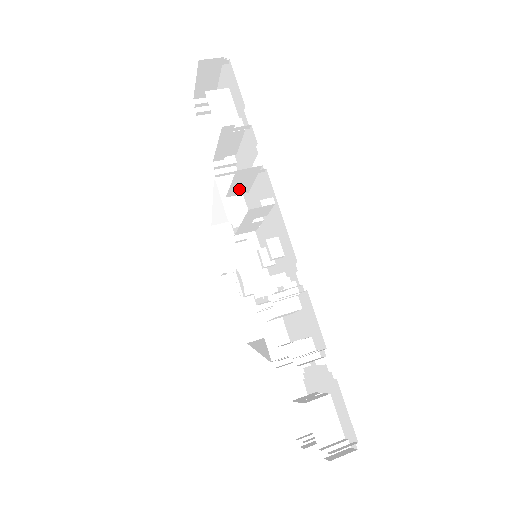
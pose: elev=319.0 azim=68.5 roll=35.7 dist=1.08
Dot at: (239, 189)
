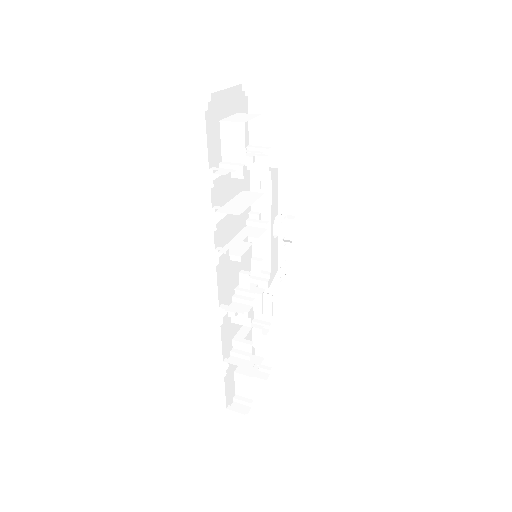
Dot at: occluded
